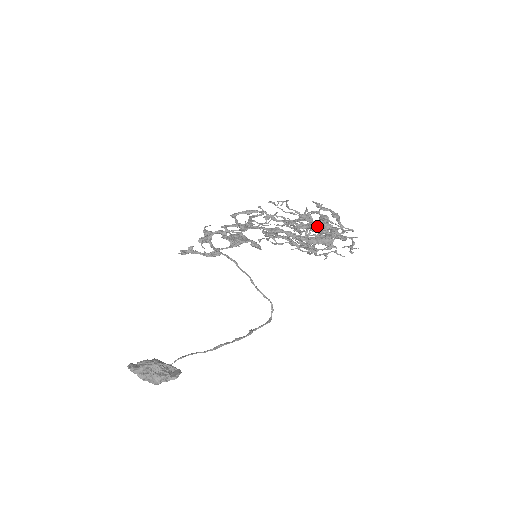
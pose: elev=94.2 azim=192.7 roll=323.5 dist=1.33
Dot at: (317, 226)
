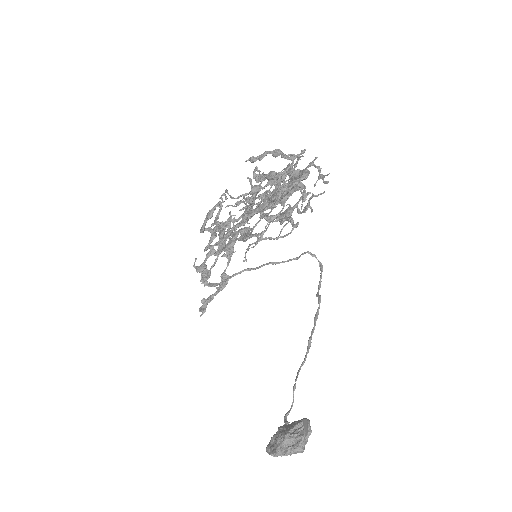
Dot at: (274, 197)
